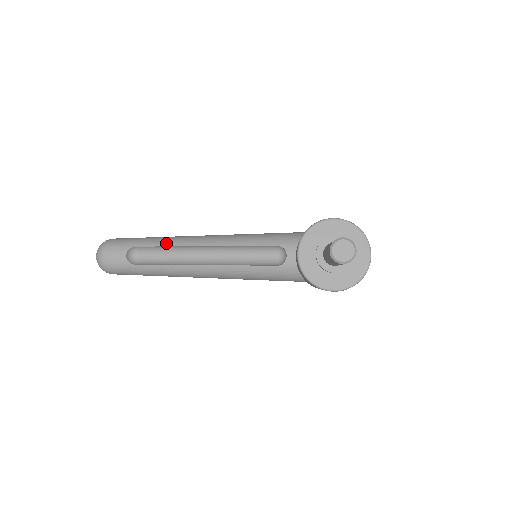
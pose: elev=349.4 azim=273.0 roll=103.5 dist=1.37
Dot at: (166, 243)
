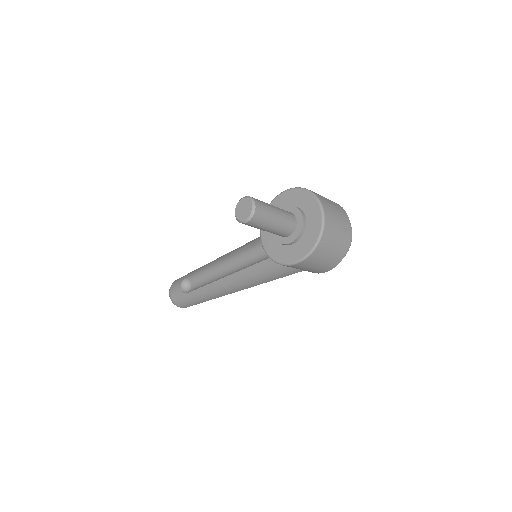
Dot at: (202, 268)
